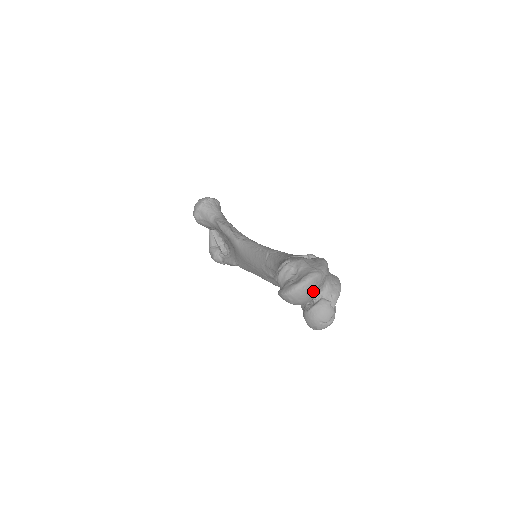
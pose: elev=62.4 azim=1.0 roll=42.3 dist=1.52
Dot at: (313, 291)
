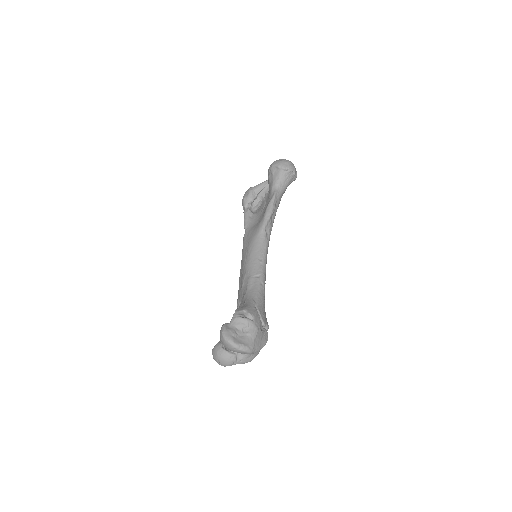
Dot at: occluded
